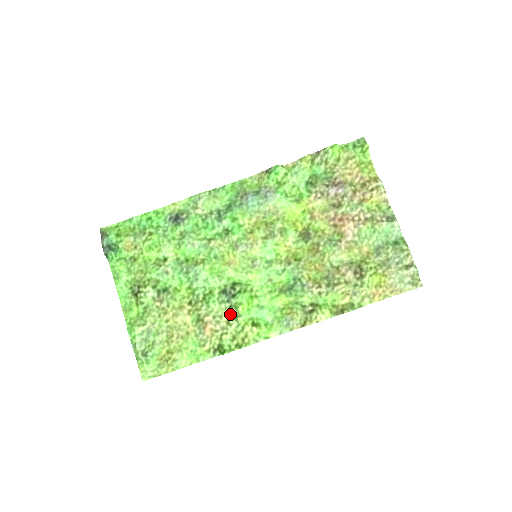
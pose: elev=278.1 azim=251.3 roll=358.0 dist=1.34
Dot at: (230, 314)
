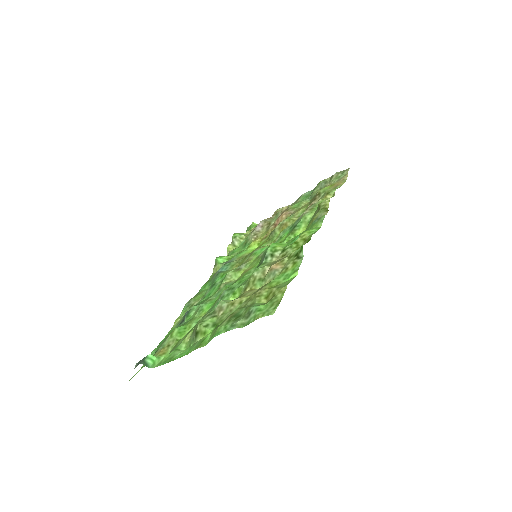
Dot at: (278, 256)
